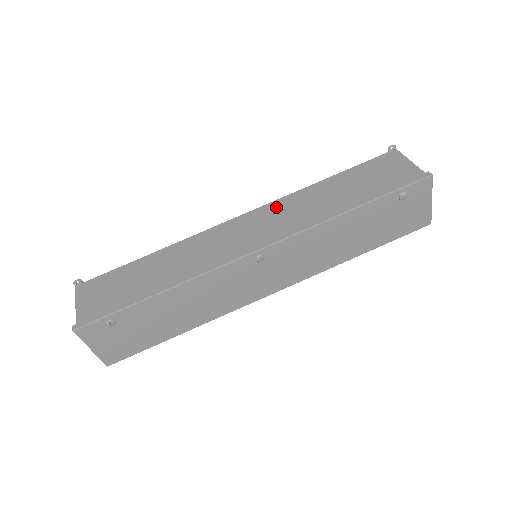
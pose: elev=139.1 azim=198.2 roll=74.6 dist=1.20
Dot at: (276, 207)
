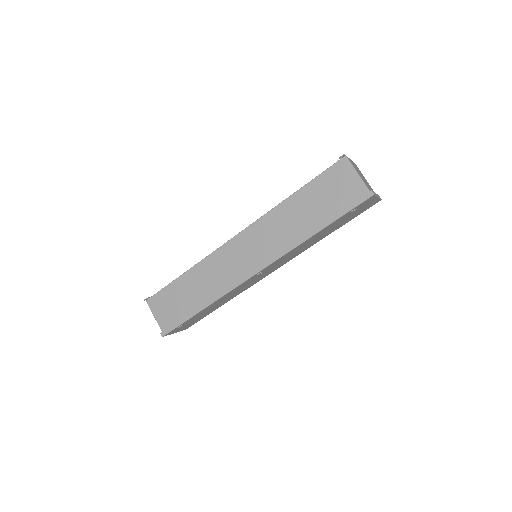
Dot at: (261, 227)
